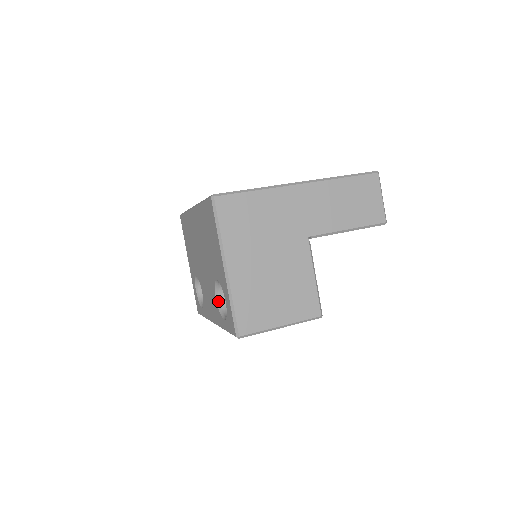
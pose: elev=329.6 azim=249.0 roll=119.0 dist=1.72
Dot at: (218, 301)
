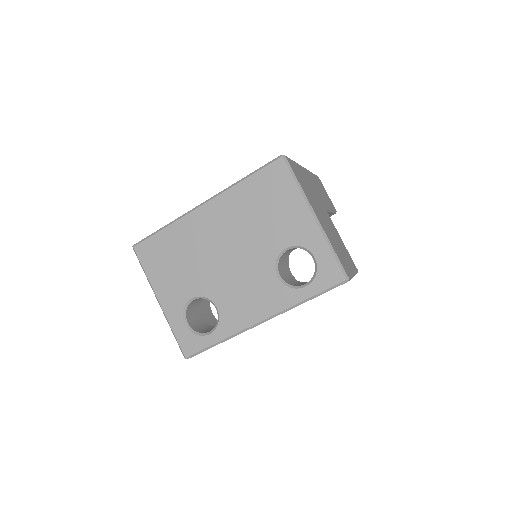
Dot at: (281, 278)
